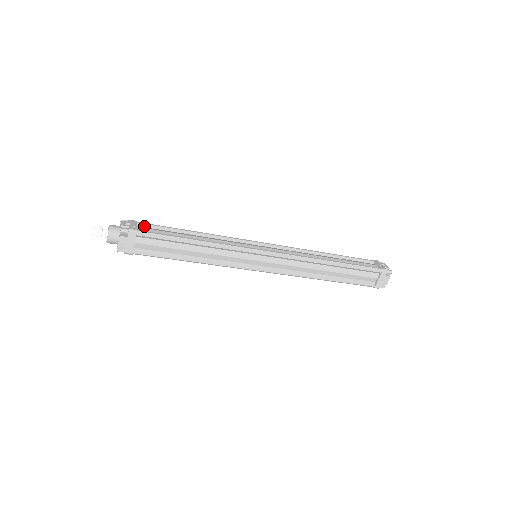
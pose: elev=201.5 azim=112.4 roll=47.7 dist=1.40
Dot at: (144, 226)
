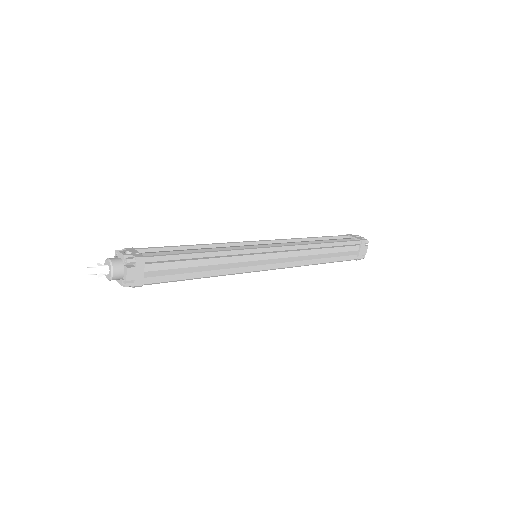
Dot at: (143, 251)
